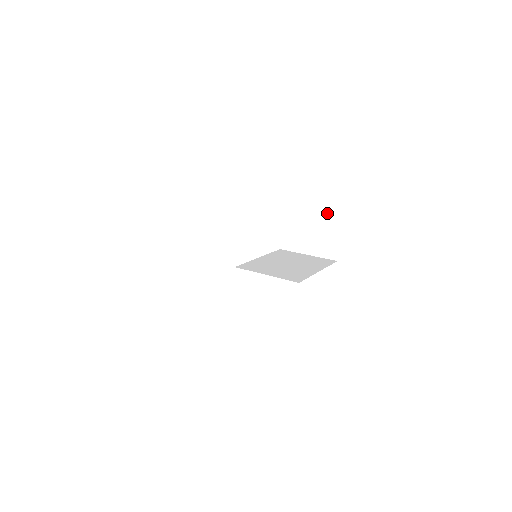
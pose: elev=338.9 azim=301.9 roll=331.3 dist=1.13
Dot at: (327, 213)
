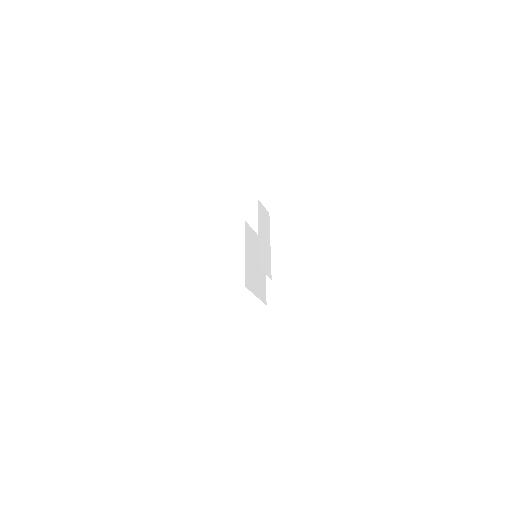
Dot at: occluded
